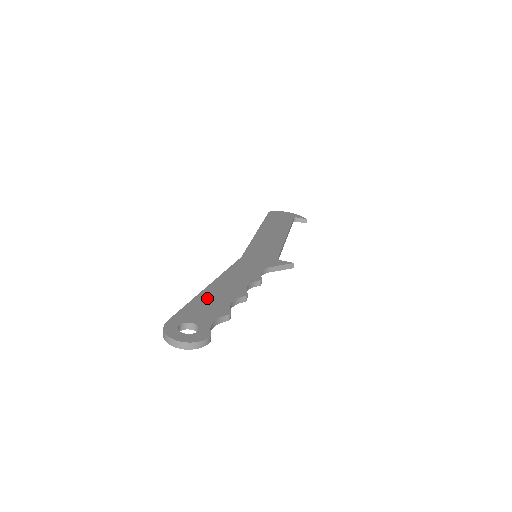
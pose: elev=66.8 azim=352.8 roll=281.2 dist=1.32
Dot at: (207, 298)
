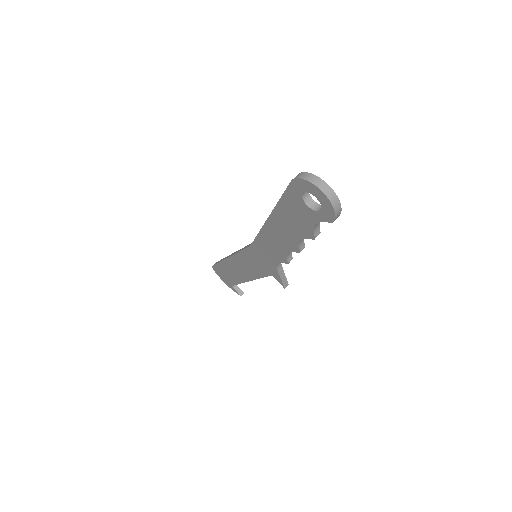
Dot at: occluded
